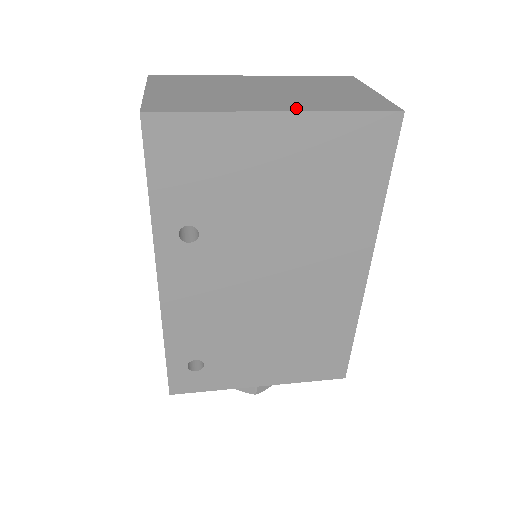
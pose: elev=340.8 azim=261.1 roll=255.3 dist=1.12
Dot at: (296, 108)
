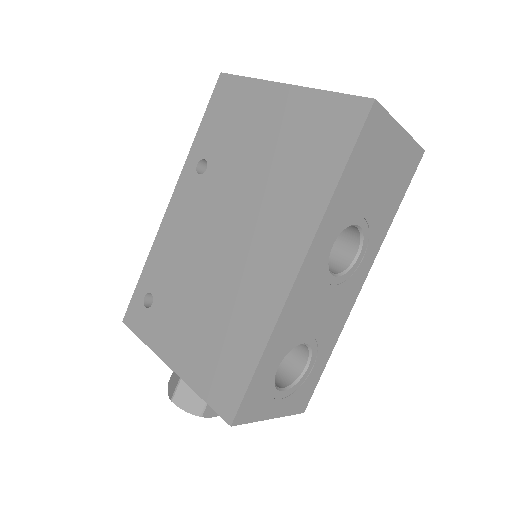
Dot at: occluded
